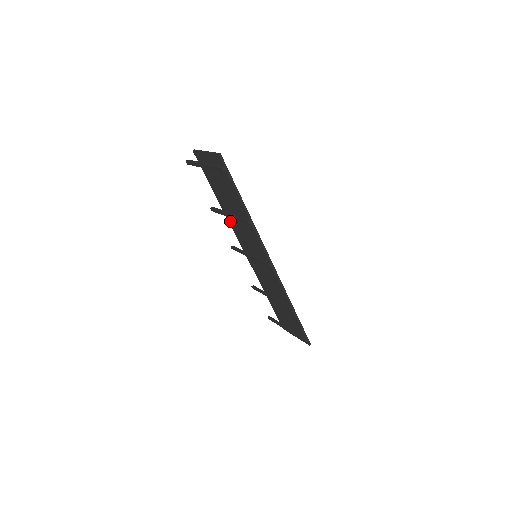
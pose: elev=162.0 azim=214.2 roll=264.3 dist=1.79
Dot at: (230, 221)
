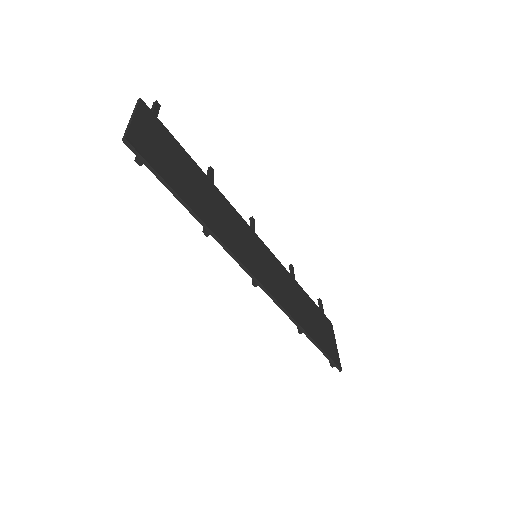
Dot at: (221, 200)
